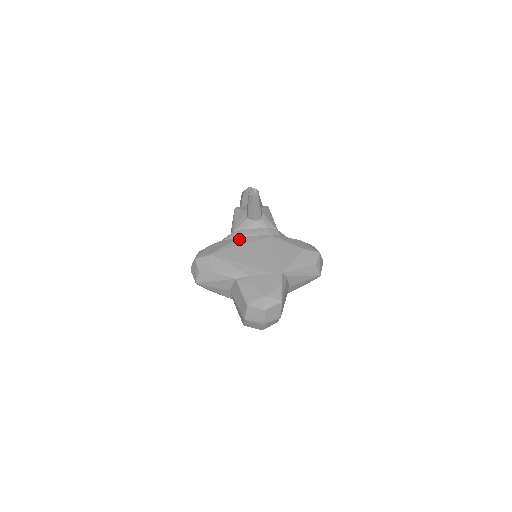
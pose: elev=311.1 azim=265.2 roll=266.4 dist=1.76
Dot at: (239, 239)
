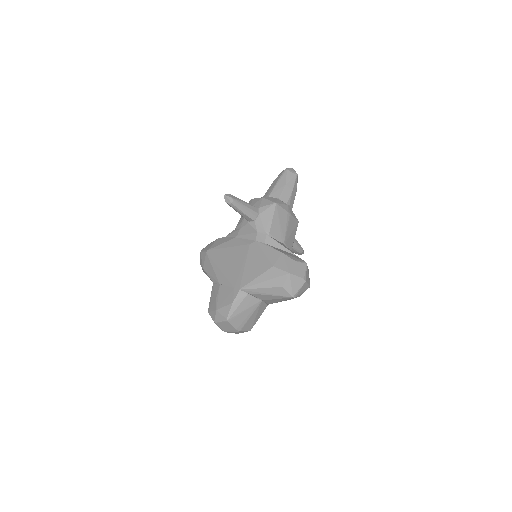
Dot at: (232, 240)
